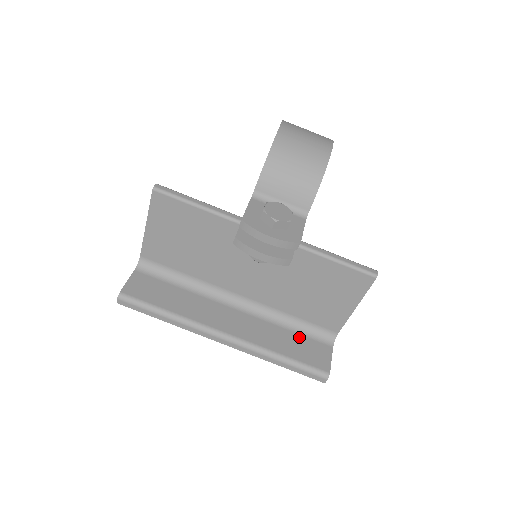
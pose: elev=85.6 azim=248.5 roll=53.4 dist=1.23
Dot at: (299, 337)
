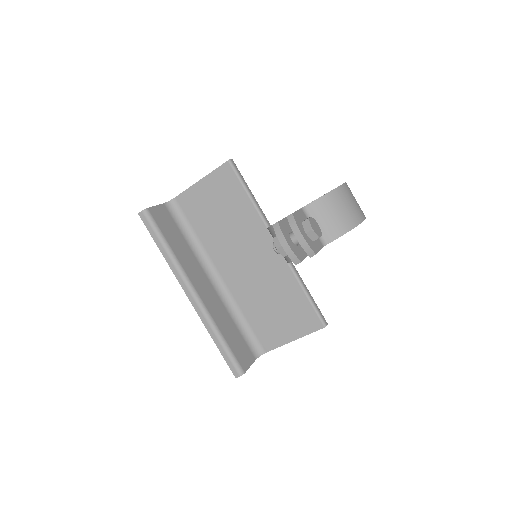
Dot at: (239, 335)
